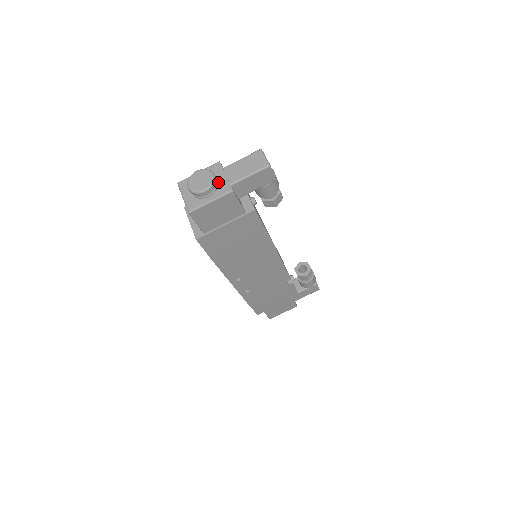
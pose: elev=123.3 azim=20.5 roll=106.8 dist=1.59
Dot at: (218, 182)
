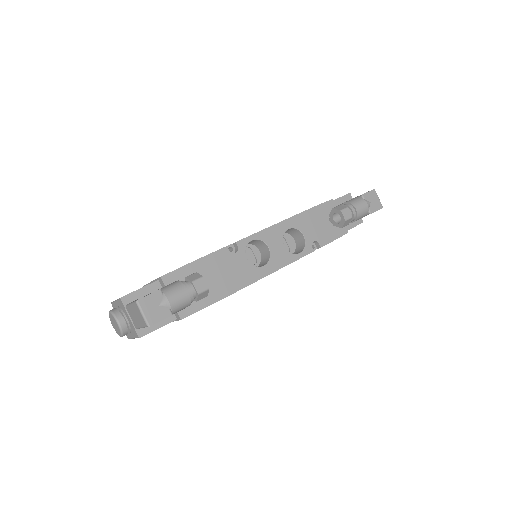
Dot at: (128, 322)
